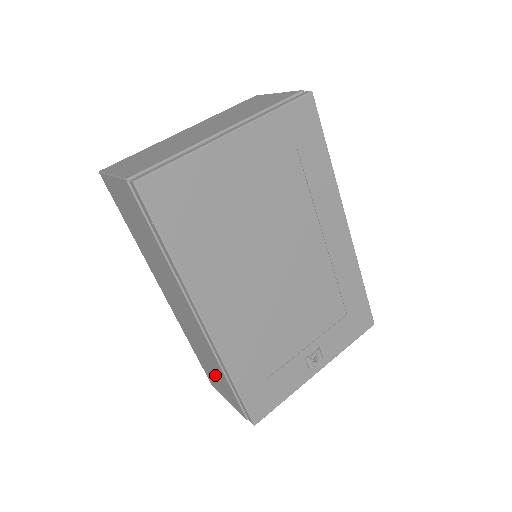
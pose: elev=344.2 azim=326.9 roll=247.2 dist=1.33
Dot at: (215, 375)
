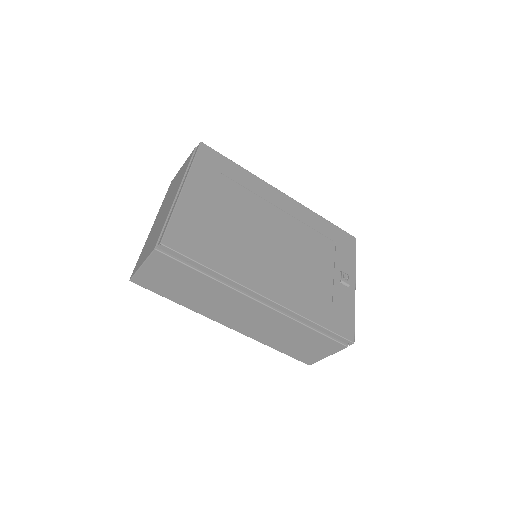
Dot at: (303, 344)
